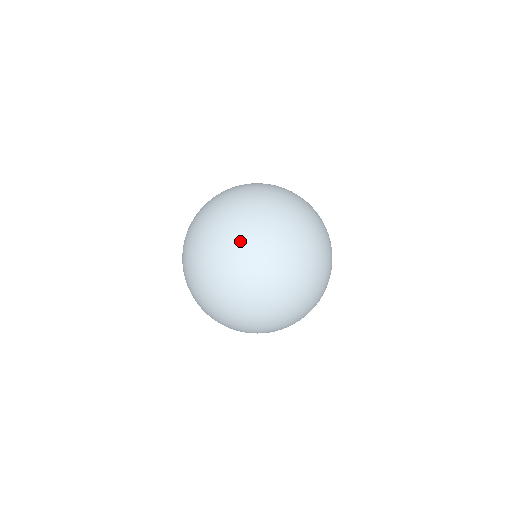
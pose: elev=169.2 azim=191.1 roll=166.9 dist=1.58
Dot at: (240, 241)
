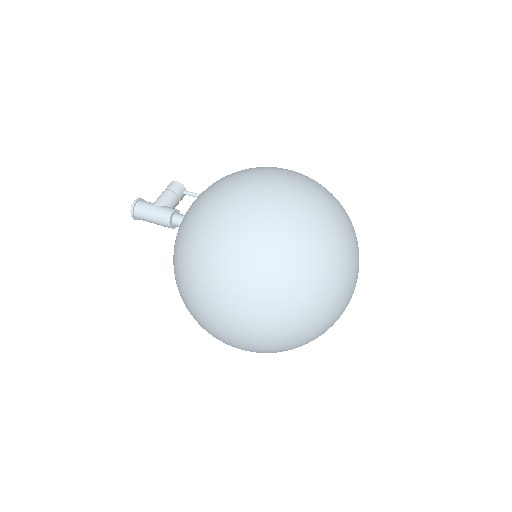
Dot at: (334, 274)
